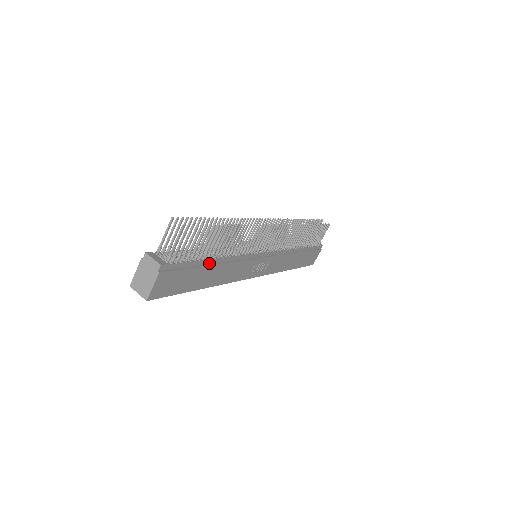
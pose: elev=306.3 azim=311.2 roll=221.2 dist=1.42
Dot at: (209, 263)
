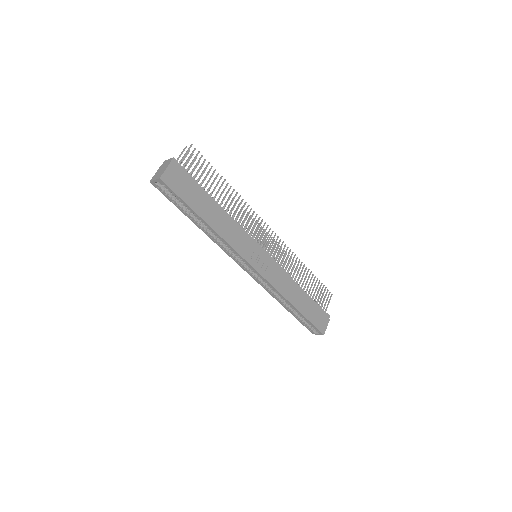
Dot at: (211, 200)
